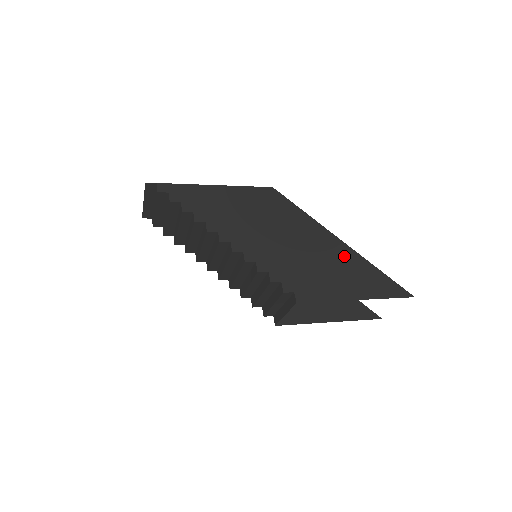
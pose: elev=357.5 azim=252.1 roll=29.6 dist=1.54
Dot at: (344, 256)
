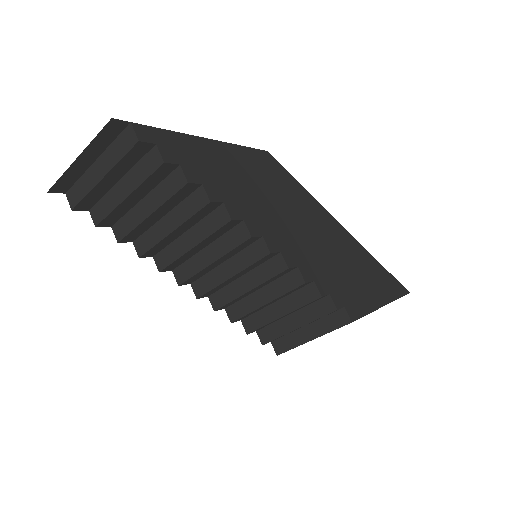
Dot at: (355, 250)
